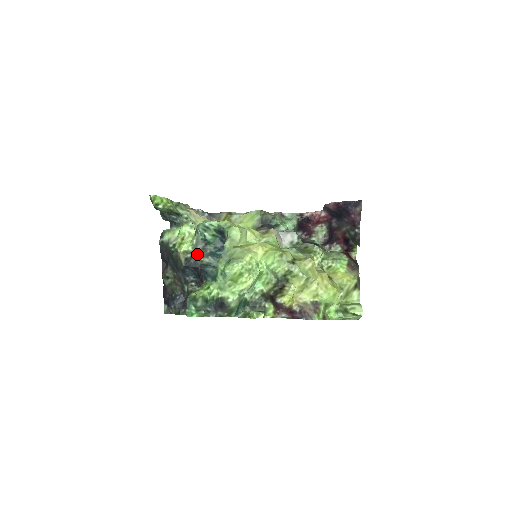
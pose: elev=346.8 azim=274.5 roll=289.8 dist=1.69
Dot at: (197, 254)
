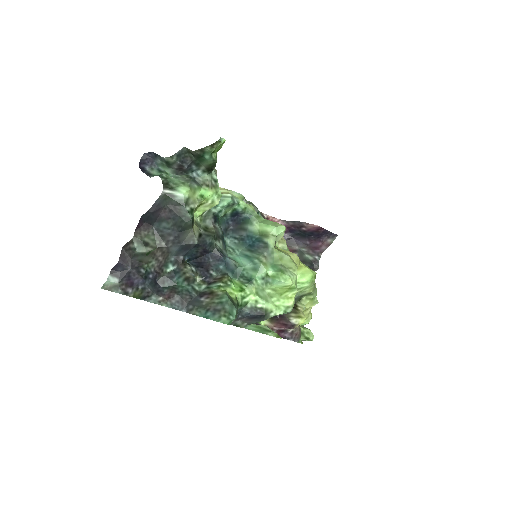
Dot at: (213, 233)
